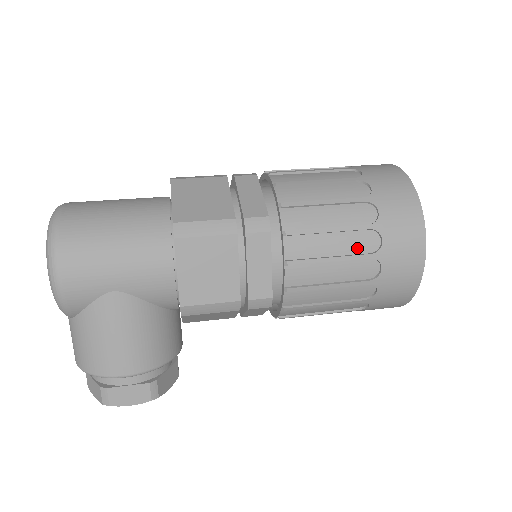
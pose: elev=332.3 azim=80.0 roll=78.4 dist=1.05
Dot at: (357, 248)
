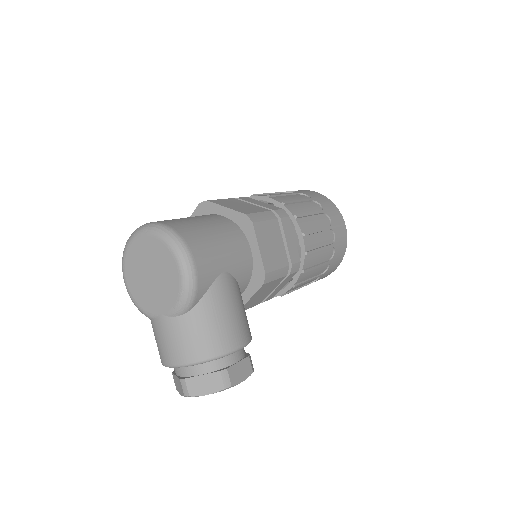
Dot at: (323, 224)
